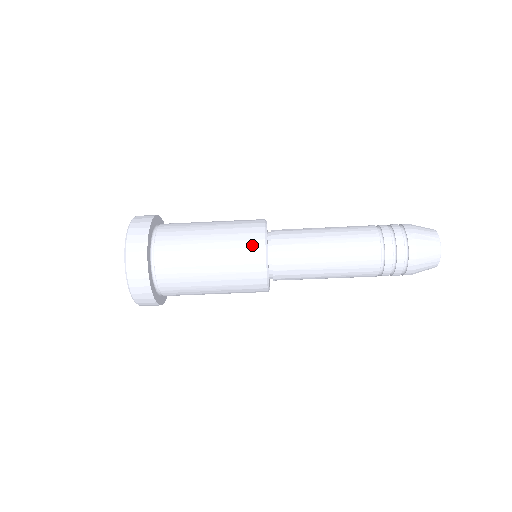
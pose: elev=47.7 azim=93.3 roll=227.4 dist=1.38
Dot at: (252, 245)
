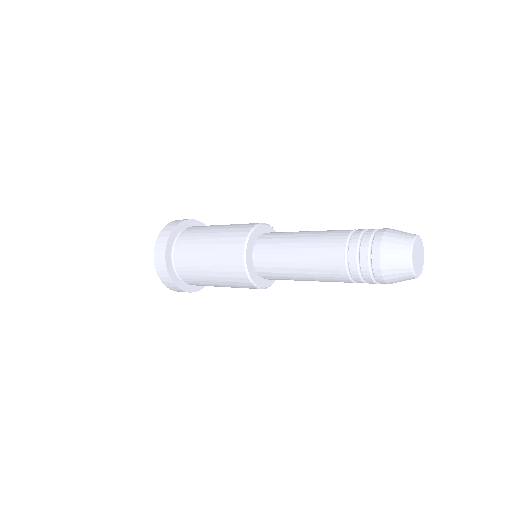
Dot at: (236, 241)
